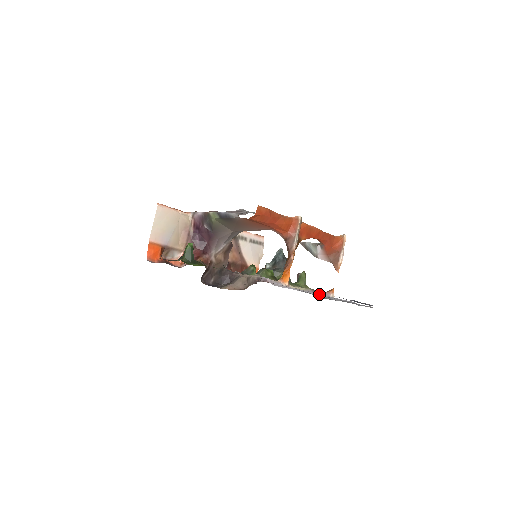
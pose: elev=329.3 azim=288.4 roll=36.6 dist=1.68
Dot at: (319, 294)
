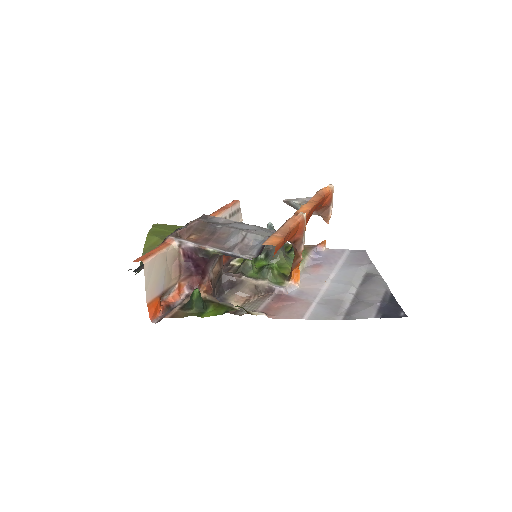
Dot at: (329, 278)
